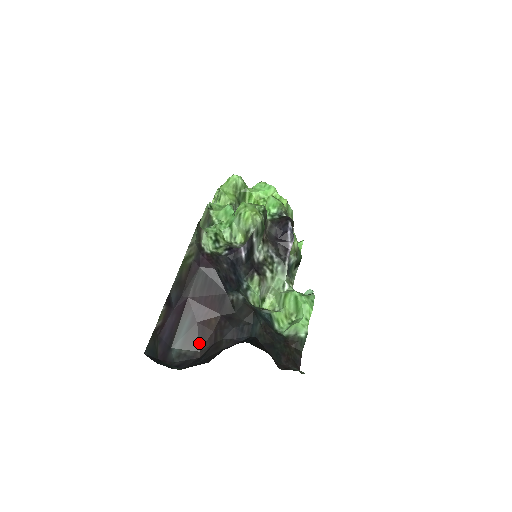
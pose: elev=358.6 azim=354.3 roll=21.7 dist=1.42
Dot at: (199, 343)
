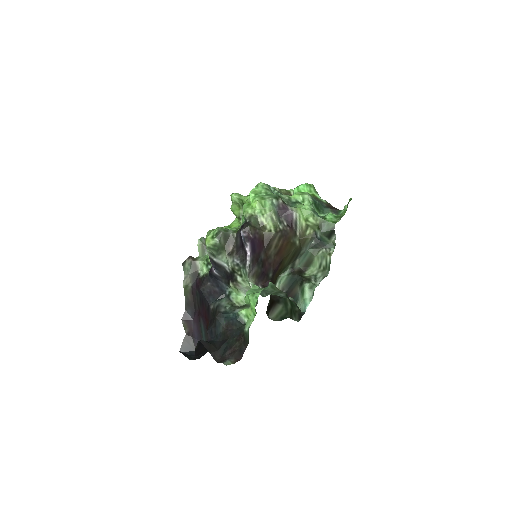
Dot at: occluded
